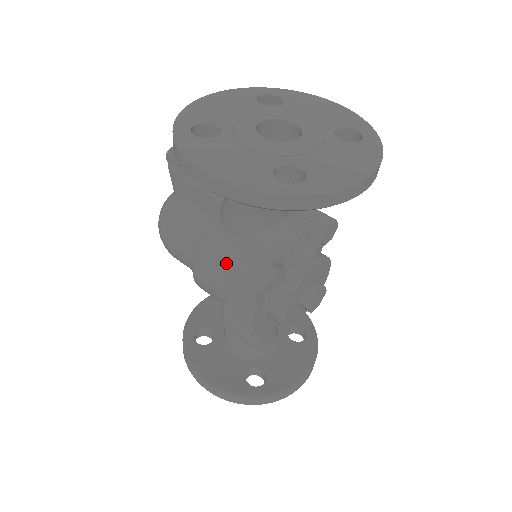
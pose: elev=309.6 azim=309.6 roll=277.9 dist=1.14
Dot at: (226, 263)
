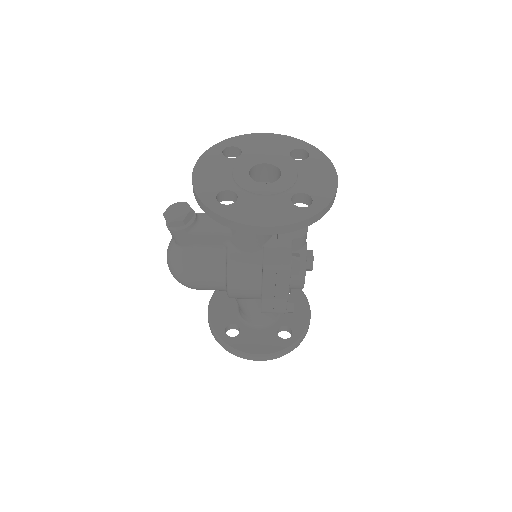
Dot at: (256, 272)
